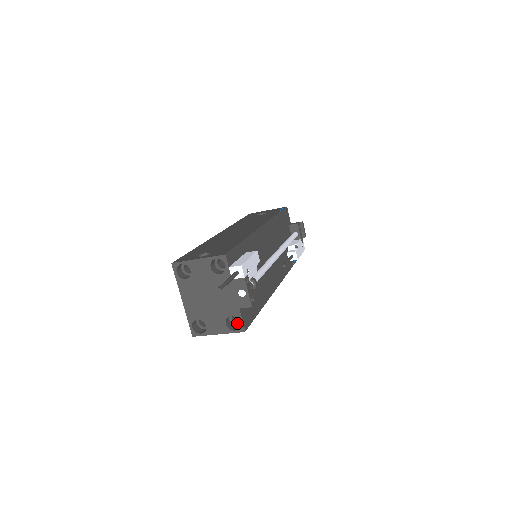
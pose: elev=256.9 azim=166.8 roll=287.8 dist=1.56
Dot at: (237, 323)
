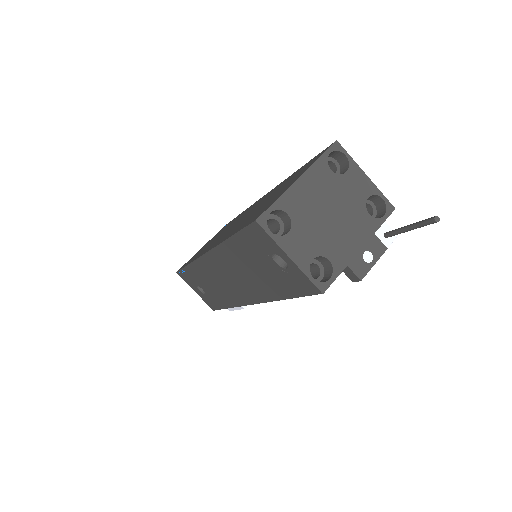
Dot at: occluded
